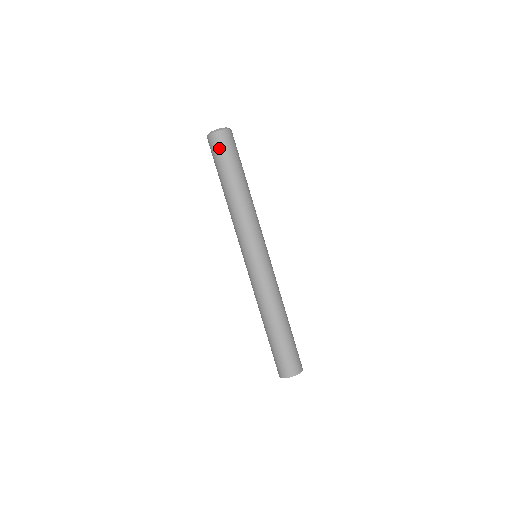
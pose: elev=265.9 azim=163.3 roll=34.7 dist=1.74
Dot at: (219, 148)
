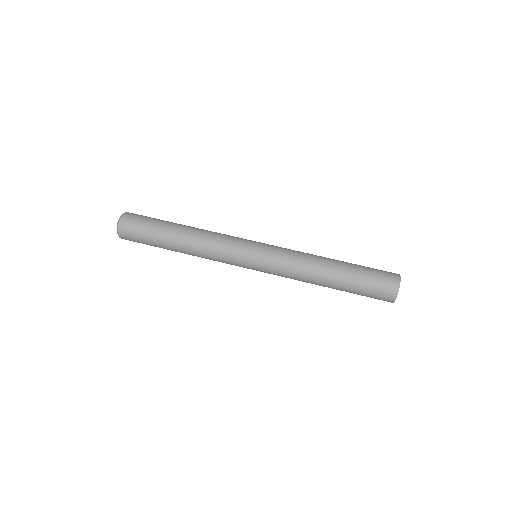
Dot at: (141, 216)
